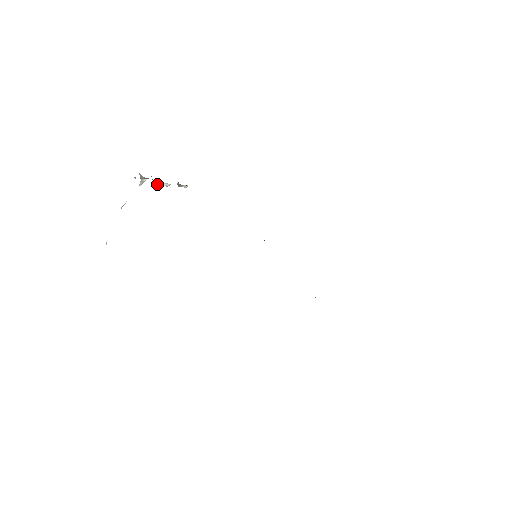
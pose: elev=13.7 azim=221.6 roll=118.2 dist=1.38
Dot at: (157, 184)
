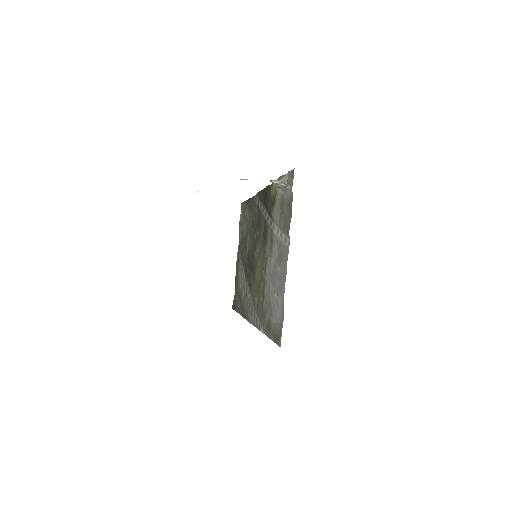
Dot at: (280, 188)
